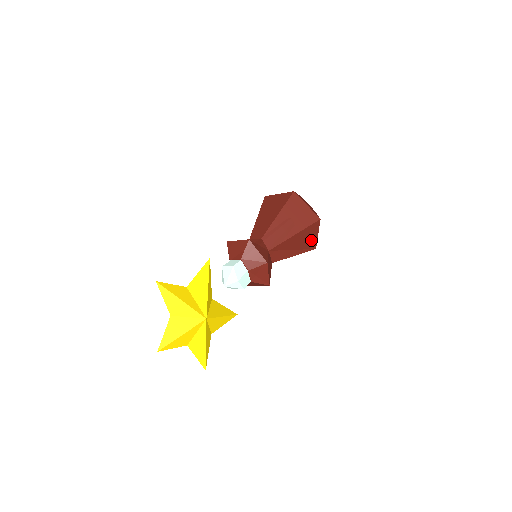
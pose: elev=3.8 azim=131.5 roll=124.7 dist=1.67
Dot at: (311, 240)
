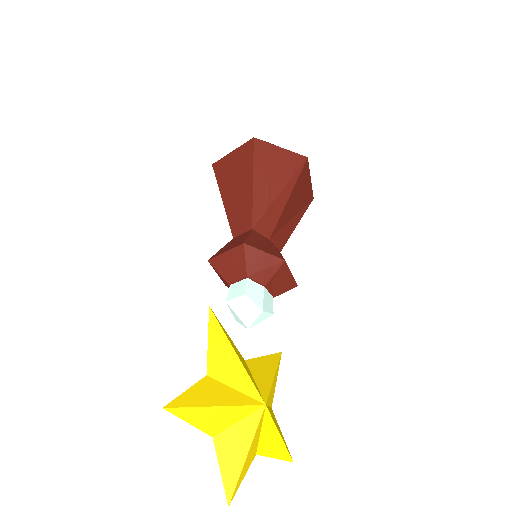
Dot at: (306, 191)
